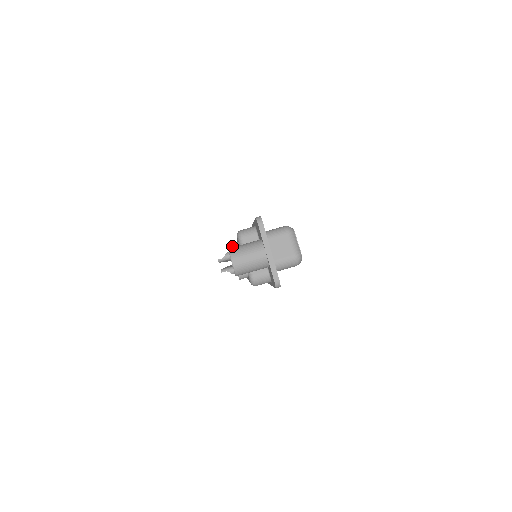
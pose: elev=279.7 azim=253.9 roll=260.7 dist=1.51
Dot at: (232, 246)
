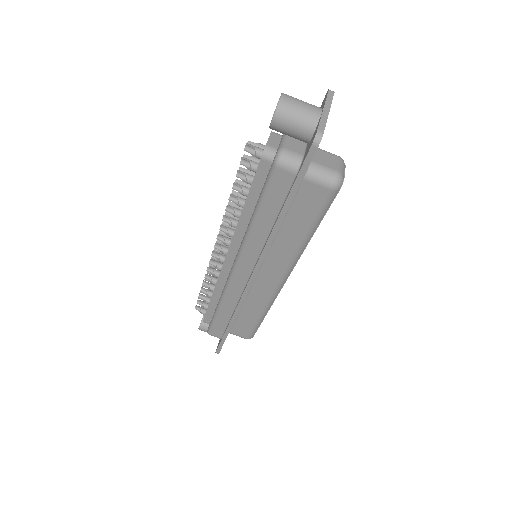
Dot at: (274, 132)
